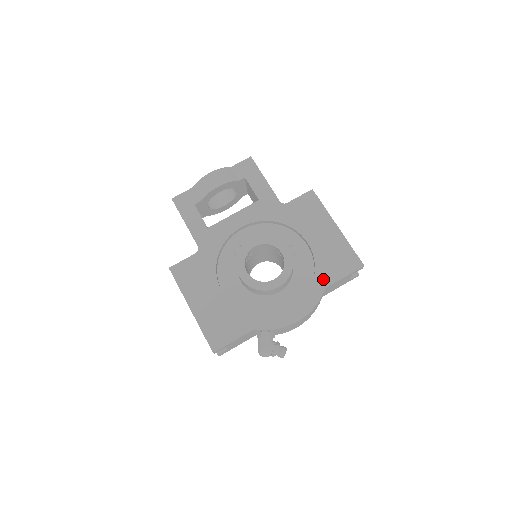
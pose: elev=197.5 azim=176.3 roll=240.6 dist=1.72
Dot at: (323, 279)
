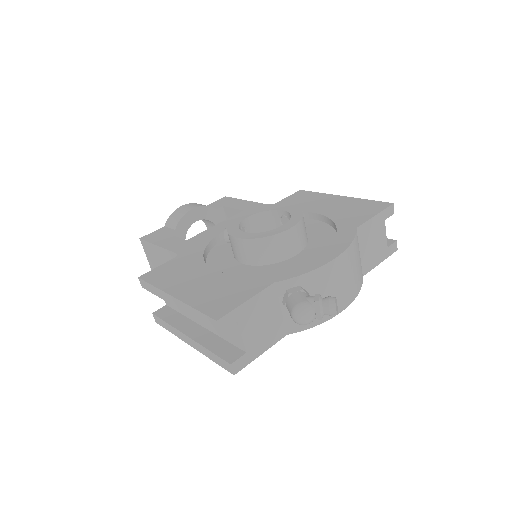
Dot at: (349, 224)
